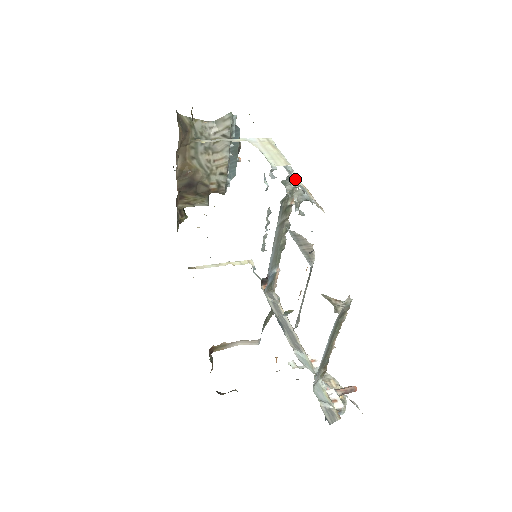
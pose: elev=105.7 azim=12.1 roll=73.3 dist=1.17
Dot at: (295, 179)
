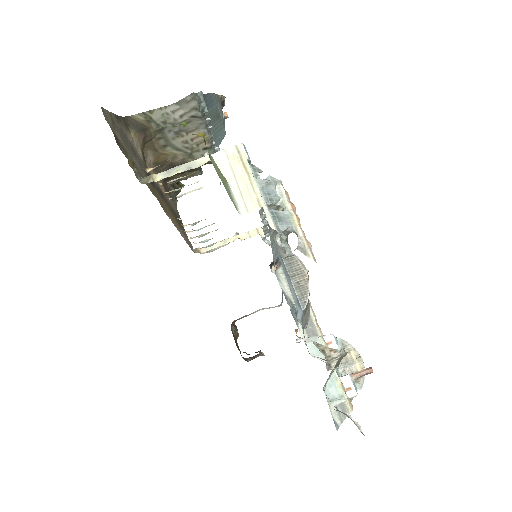
Dot at: (279, 199)
